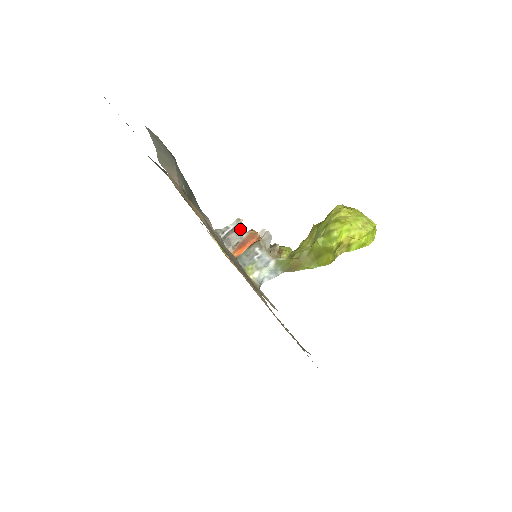
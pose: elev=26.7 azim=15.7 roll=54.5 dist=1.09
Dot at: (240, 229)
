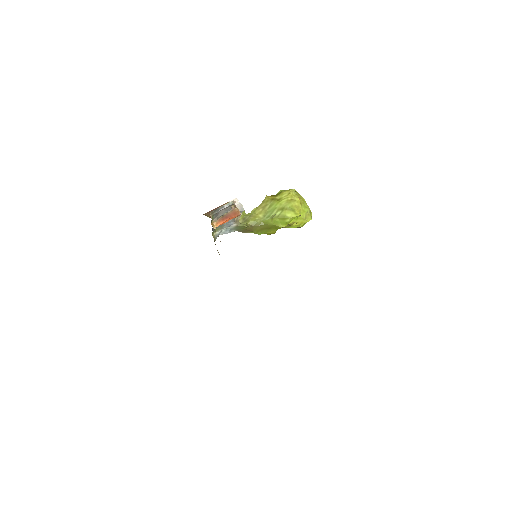
Dot at: (230, 207)
